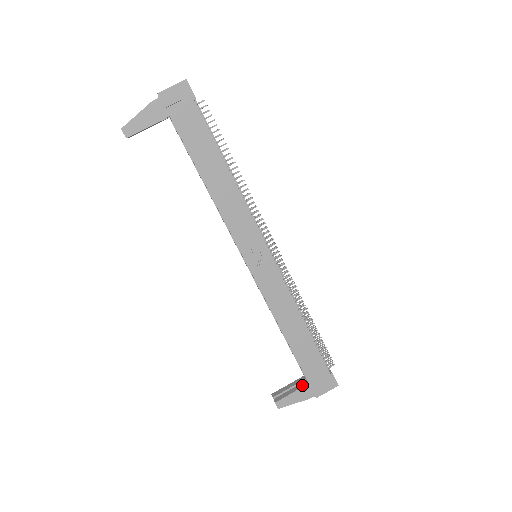
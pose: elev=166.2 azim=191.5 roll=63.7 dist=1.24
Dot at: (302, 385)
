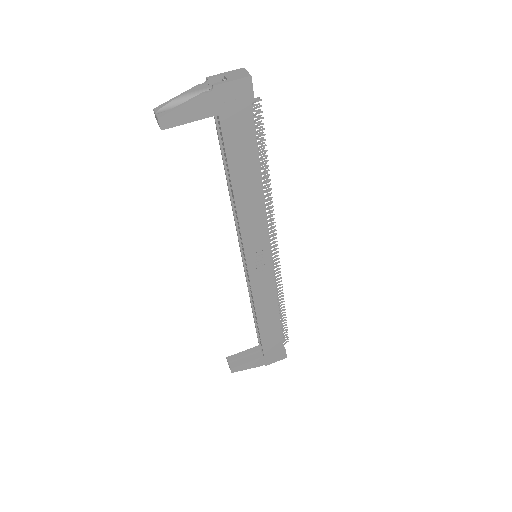
Dot at: (257, 356)
